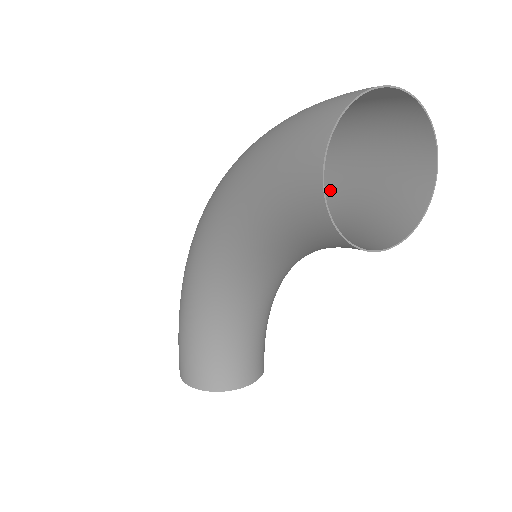
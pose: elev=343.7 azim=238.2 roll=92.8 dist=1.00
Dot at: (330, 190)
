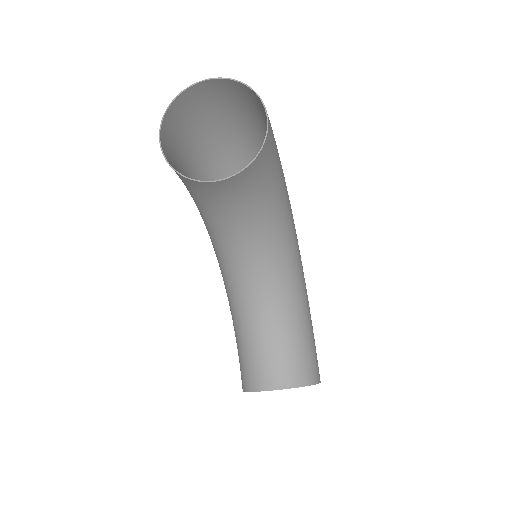
Dot at: occluded
